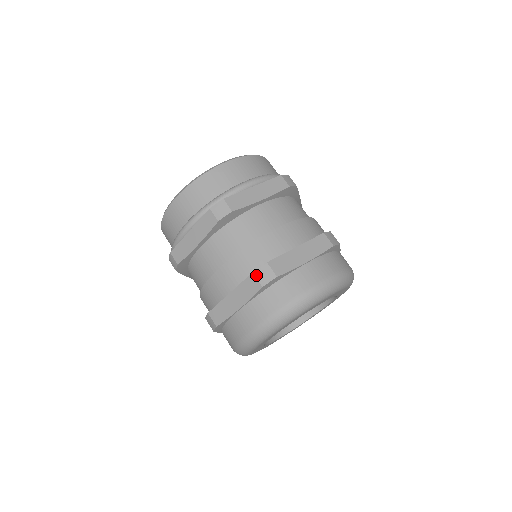
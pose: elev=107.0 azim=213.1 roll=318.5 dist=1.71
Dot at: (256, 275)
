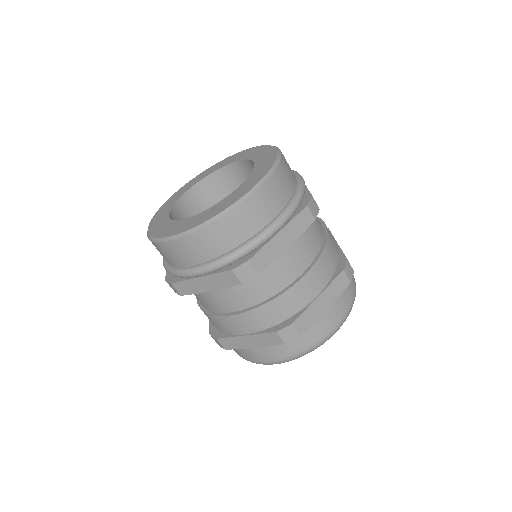
Dot at: (212, 337)
